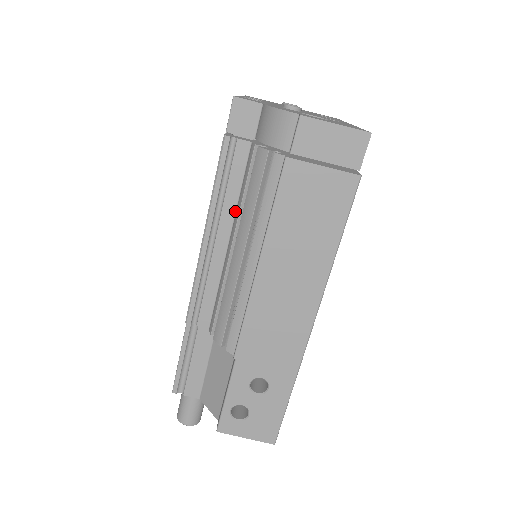
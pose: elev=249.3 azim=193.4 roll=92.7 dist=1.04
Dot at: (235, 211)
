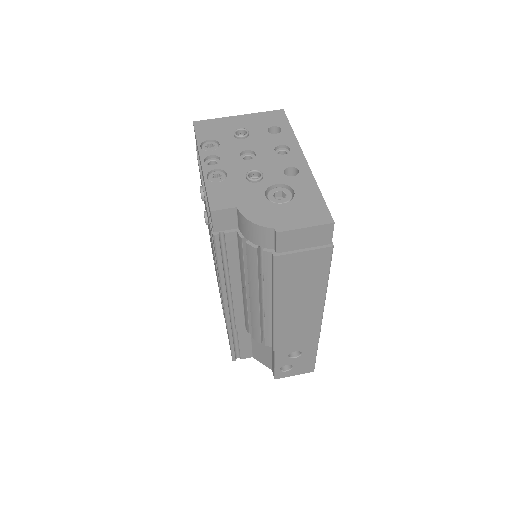
Dot at: (239, 270)
